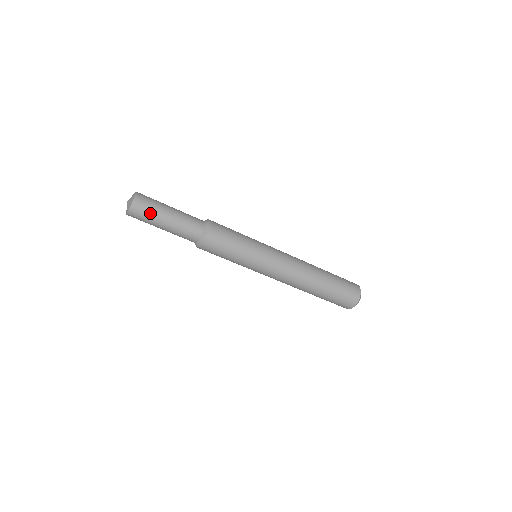
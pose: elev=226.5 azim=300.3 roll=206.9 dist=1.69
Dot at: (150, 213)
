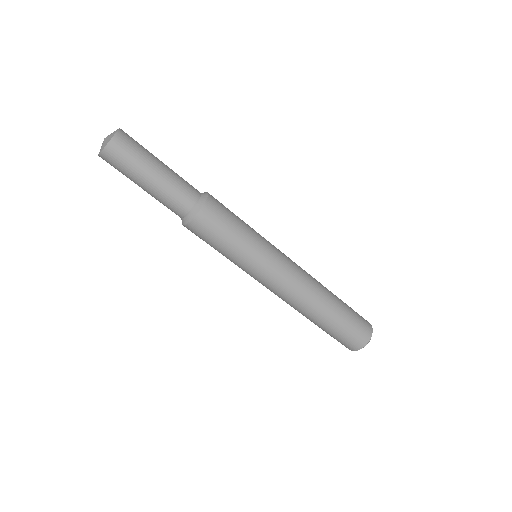
Dot at: (134, 159)
